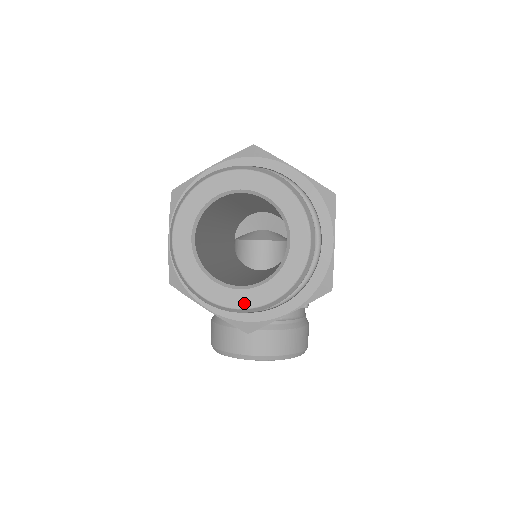
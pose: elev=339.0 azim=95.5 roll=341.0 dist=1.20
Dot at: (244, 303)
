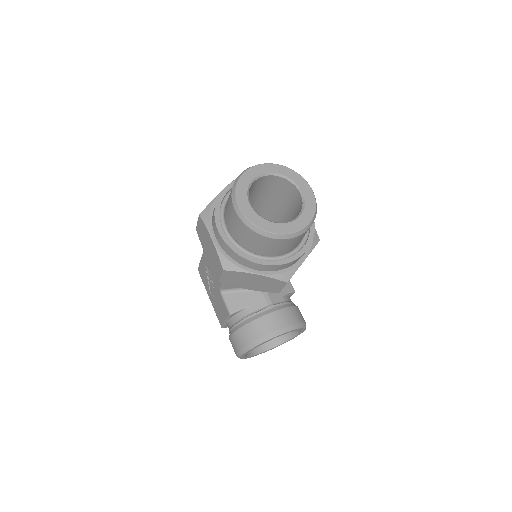
Dot at: (296, 228)
